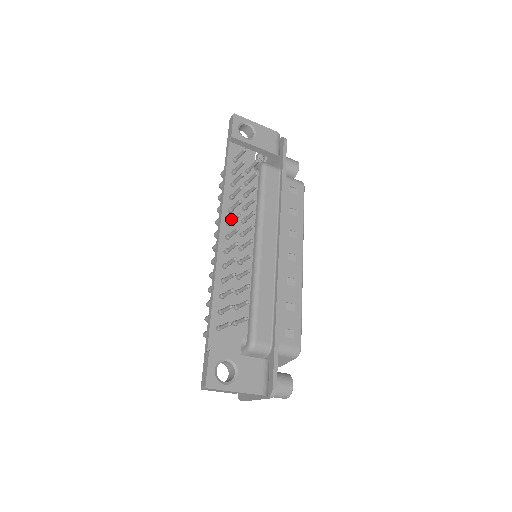
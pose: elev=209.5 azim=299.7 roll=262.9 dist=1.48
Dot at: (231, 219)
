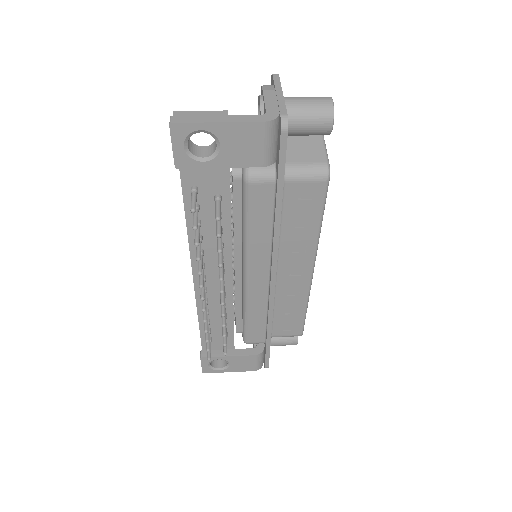
Dot at: occluded
